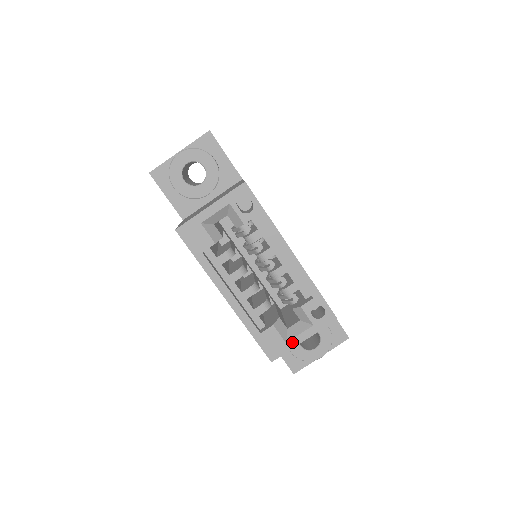
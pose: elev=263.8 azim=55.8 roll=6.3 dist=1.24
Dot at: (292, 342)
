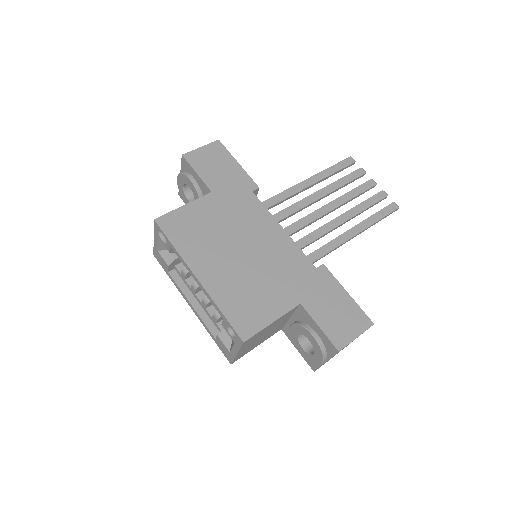
Dot at: (232, 353)
